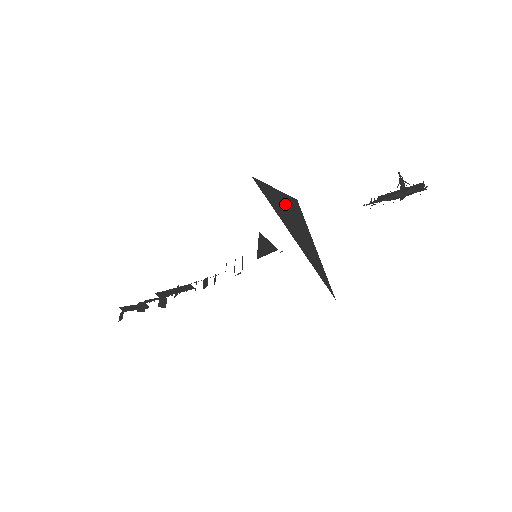
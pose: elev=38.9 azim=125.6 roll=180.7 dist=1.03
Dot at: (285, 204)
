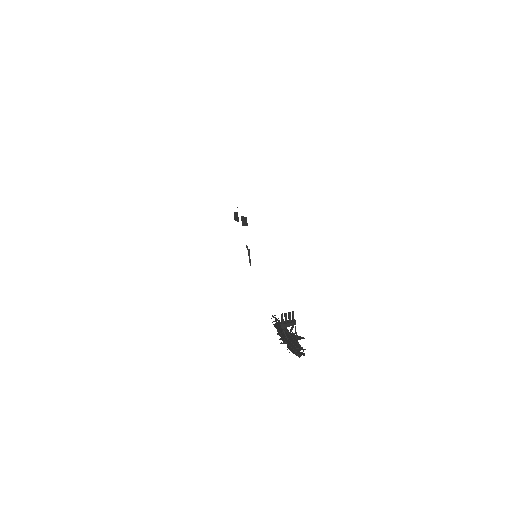
Dot at: occluded
